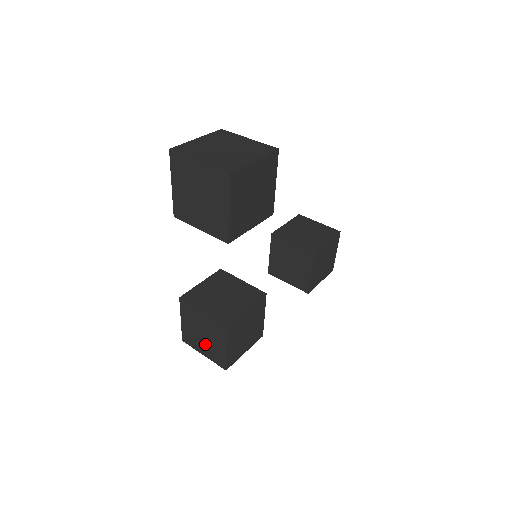
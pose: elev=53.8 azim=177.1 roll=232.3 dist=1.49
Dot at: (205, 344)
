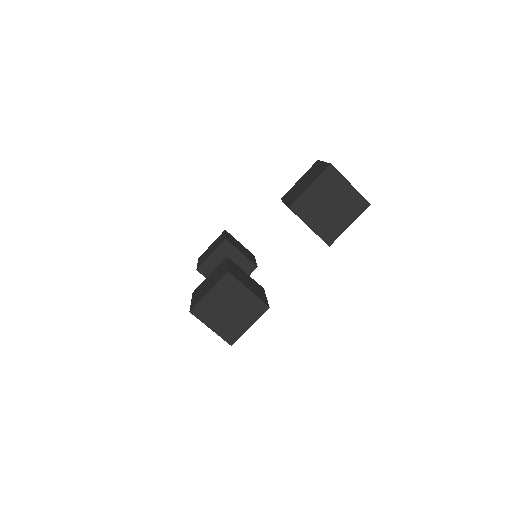
Dot at: (224, 319)
